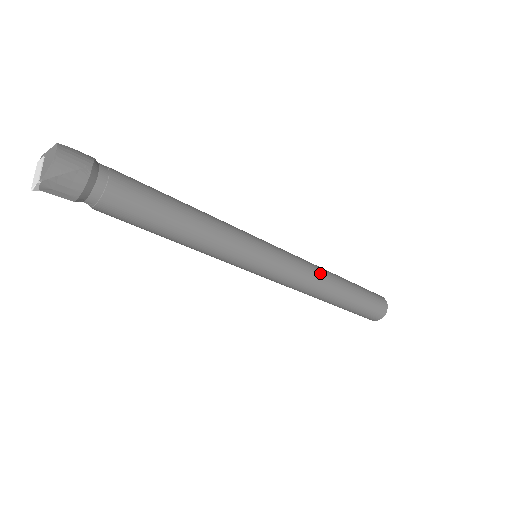
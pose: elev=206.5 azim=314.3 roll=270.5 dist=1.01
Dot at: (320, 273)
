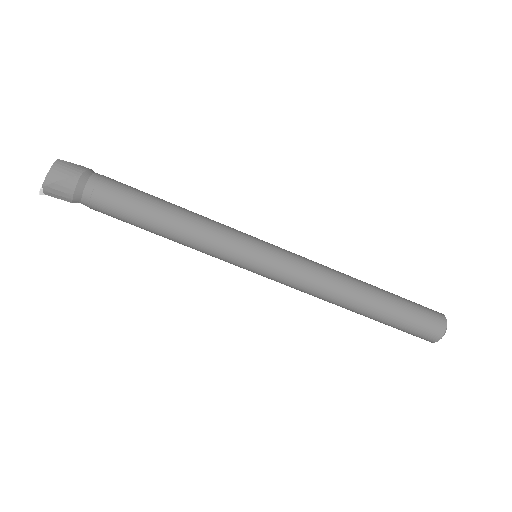
Dot at: (334, 278)
